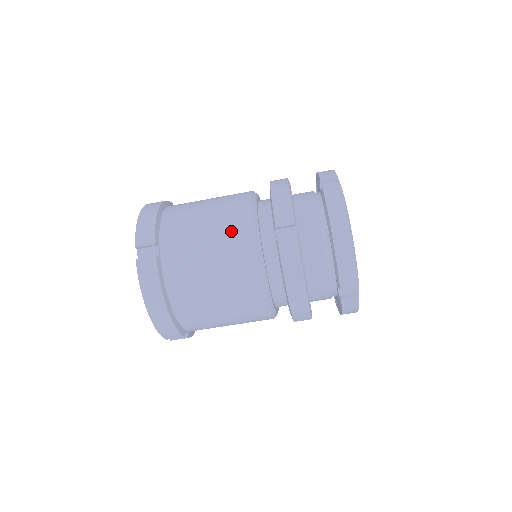
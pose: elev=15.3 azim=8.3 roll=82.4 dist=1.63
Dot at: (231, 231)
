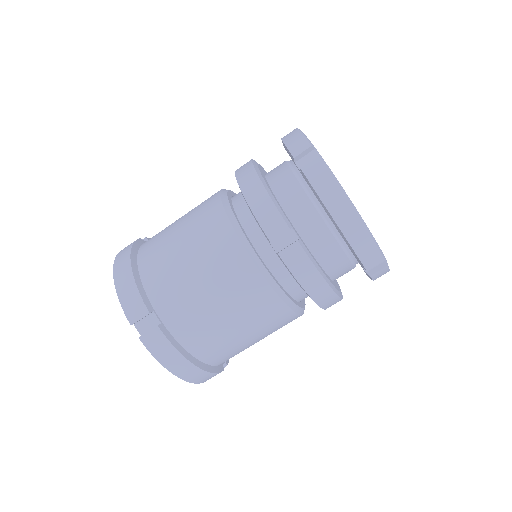
Dot at: (223, 263)
